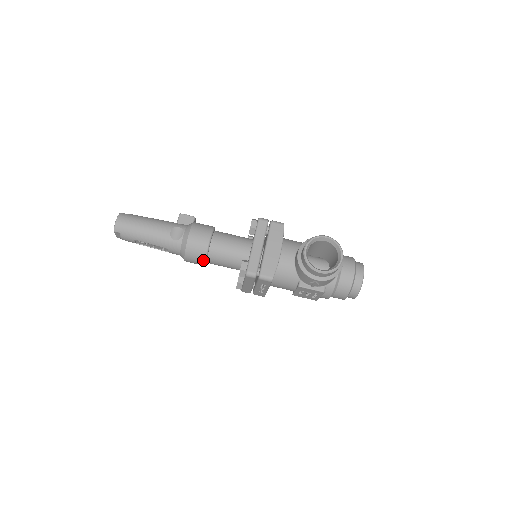
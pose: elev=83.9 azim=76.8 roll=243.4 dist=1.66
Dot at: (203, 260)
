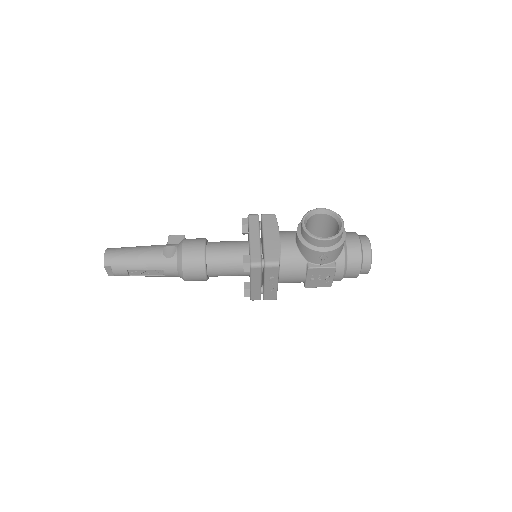
Dot at: (203, 270)
